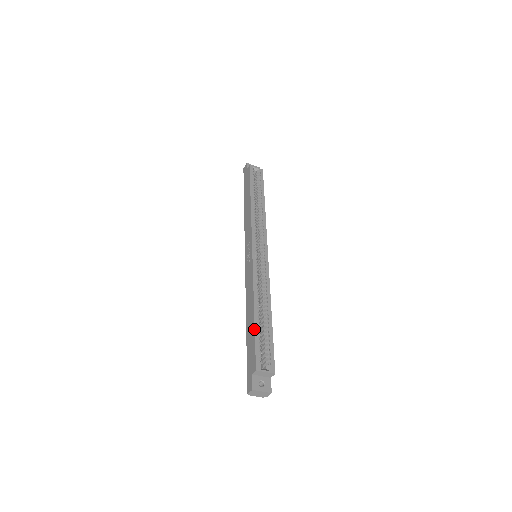
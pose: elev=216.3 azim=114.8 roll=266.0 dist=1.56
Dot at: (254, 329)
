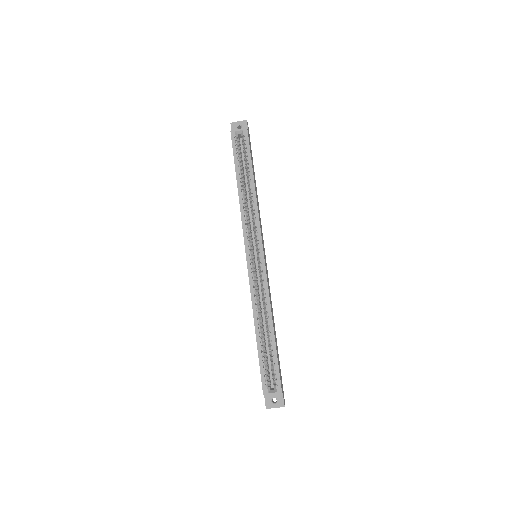
Dot at: occluded
